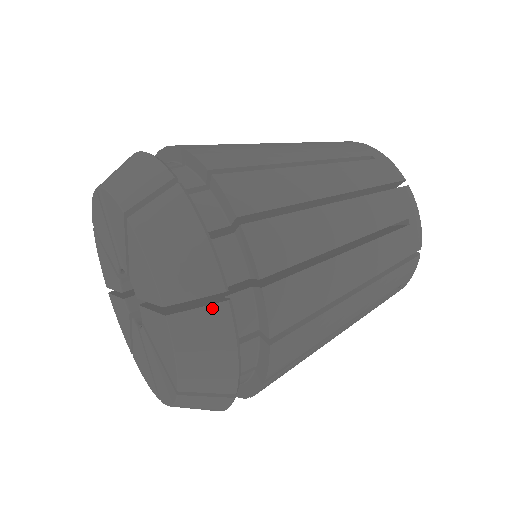
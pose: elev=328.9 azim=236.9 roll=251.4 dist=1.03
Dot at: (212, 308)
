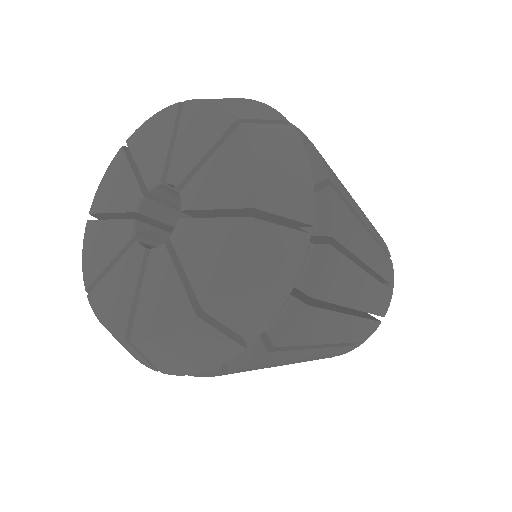
Dot at: (280, 126)
